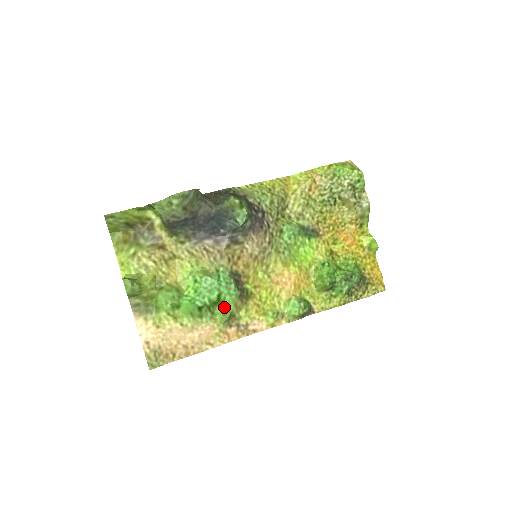
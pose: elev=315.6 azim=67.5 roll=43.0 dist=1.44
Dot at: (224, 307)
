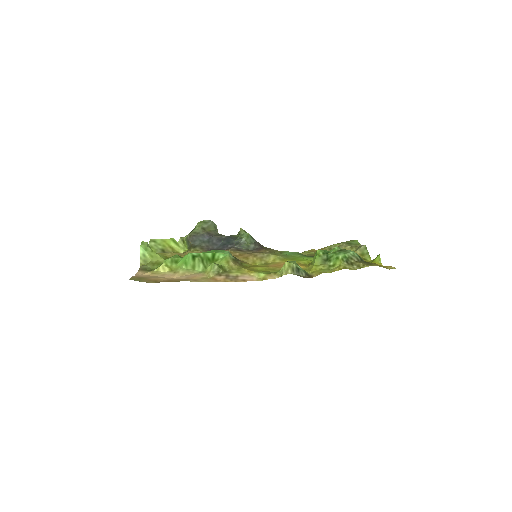
Dot at: (217, 263)
